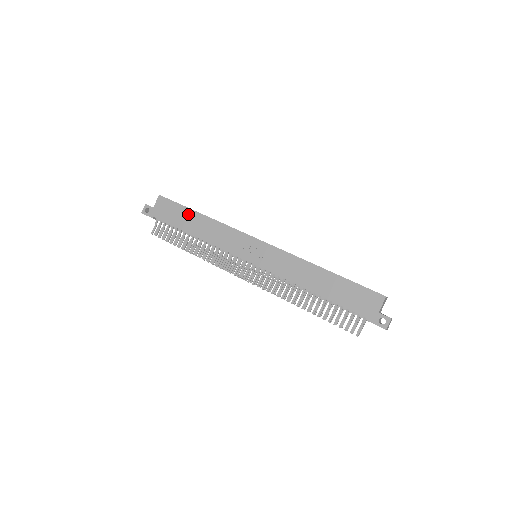
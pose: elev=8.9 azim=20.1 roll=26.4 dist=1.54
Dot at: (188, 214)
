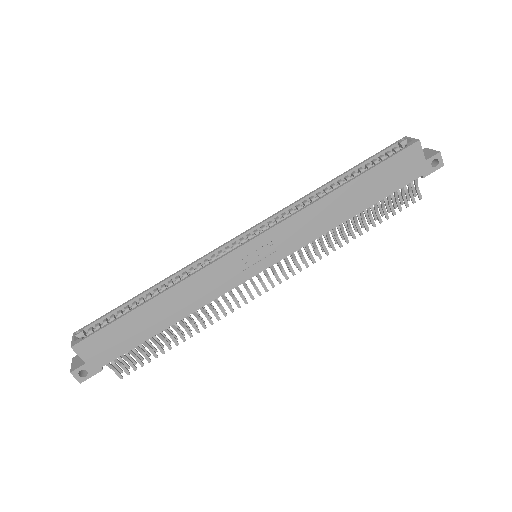
Dot at: (136, 318)
